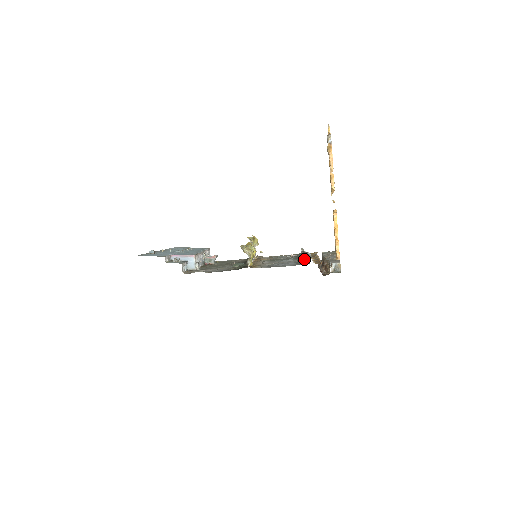
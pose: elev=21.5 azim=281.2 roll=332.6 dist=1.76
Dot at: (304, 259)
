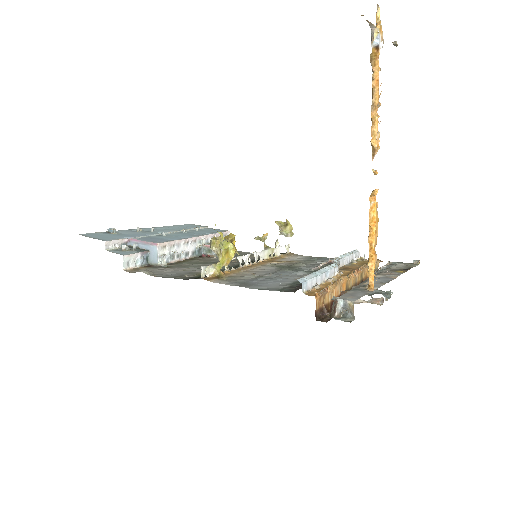
Dot at: occluded
